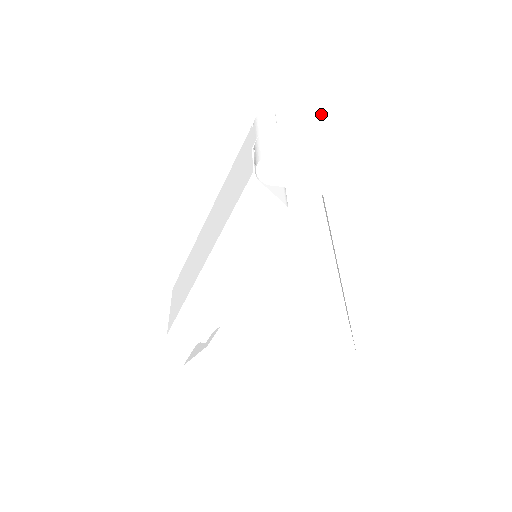
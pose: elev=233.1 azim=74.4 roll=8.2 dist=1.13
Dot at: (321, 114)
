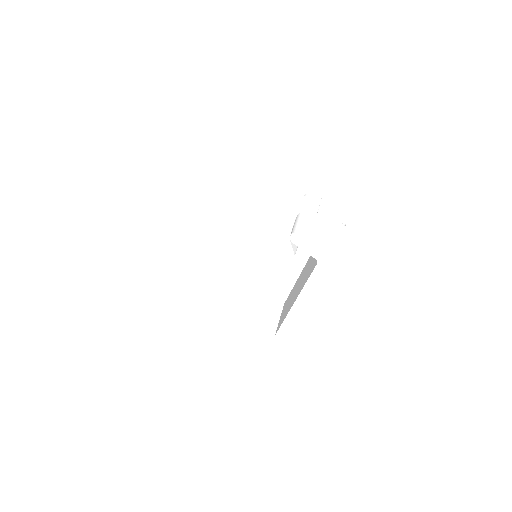
Dot at: (345, 222)
